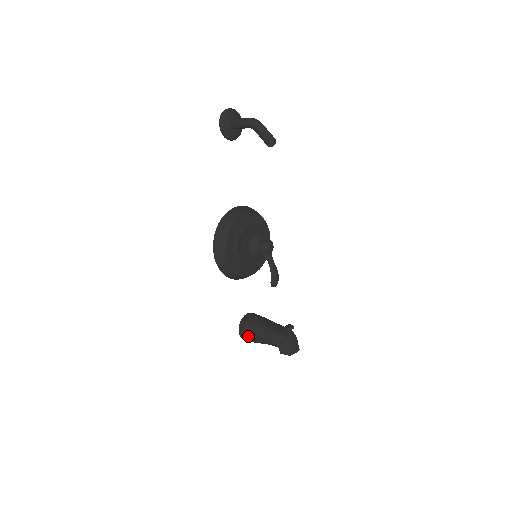
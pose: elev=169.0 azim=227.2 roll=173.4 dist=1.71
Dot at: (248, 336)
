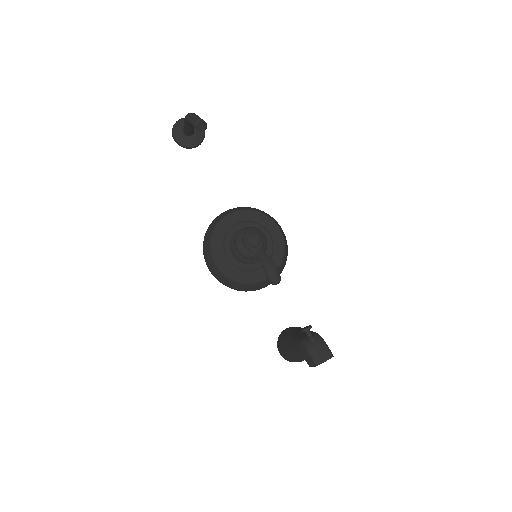
Dot at: (285, 355)
